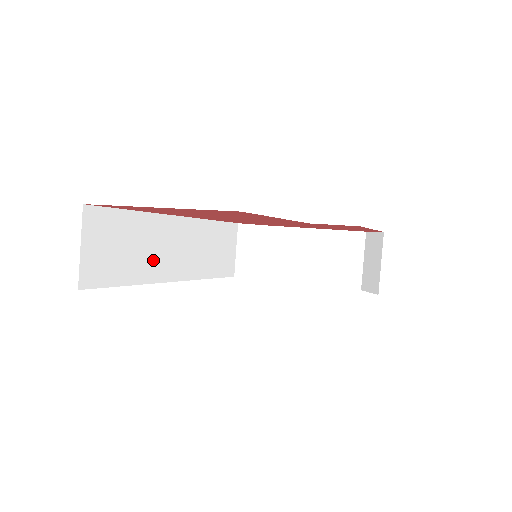
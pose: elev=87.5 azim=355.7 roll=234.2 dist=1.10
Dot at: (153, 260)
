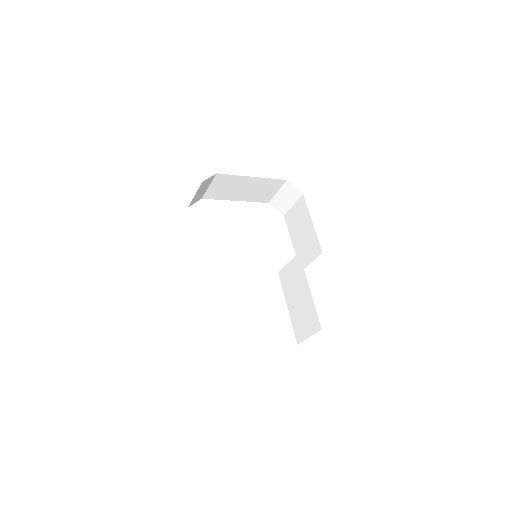
Dot at: occluded
